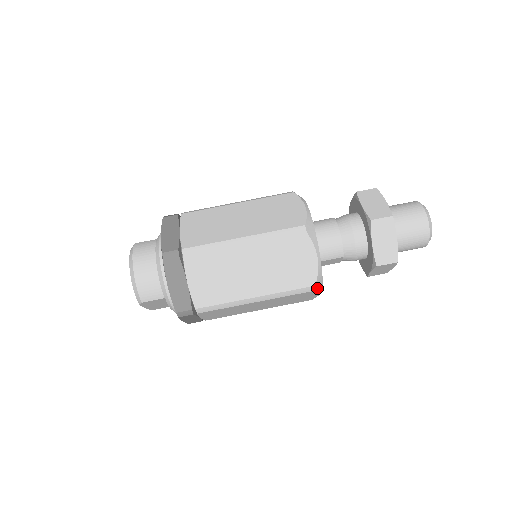
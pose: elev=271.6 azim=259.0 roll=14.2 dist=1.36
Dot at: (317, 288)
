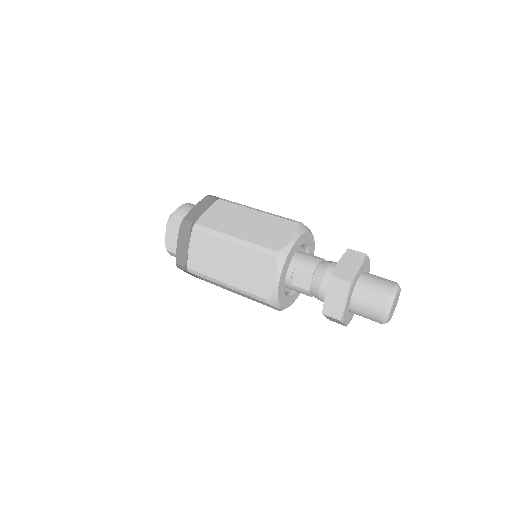
Dot at: (278, 259)
